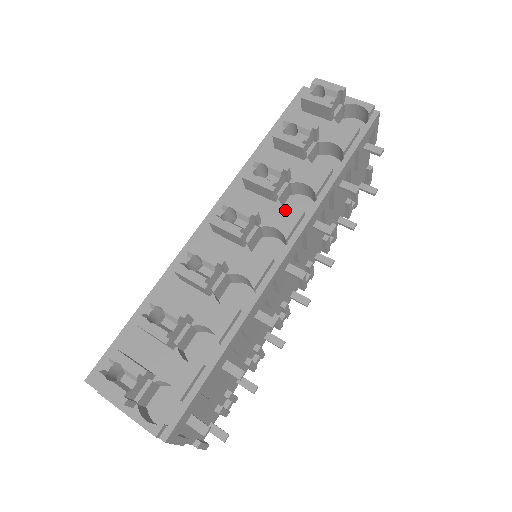
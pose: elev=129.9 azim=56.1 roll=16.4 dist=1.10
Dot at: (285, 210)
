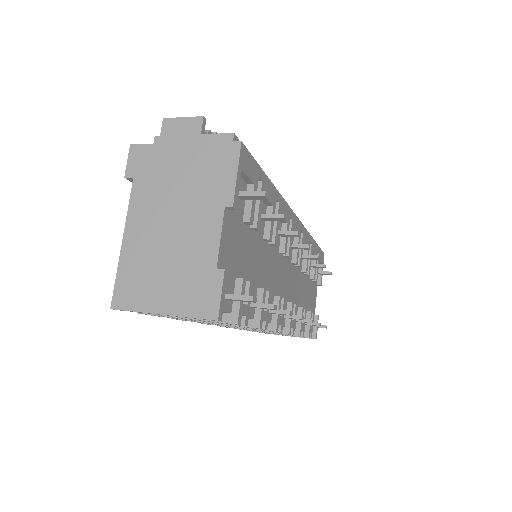
Dot at: occluded
